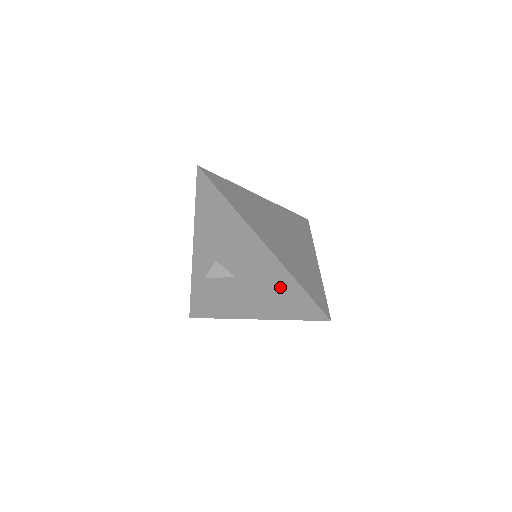
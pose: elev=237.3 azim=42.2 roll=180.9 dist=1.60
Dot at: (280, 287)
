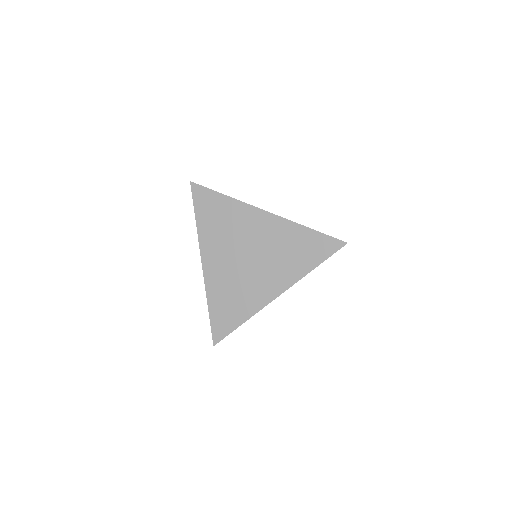
Dot at: occluded
